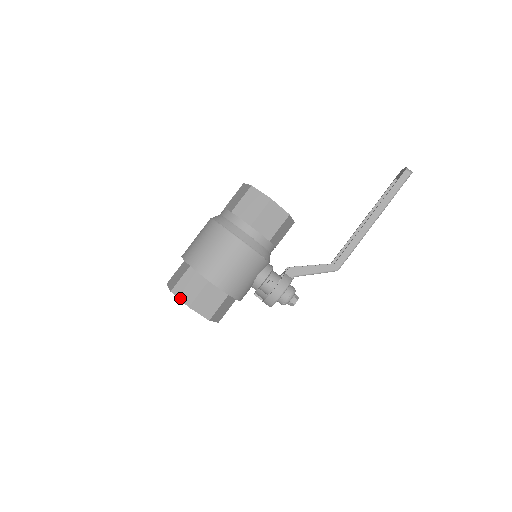
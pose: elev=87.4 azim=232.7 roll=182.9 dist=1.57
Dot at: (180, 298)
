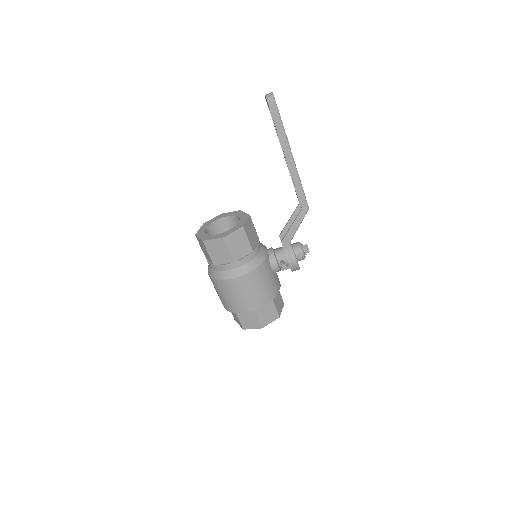
Dot at: (252, 328)
